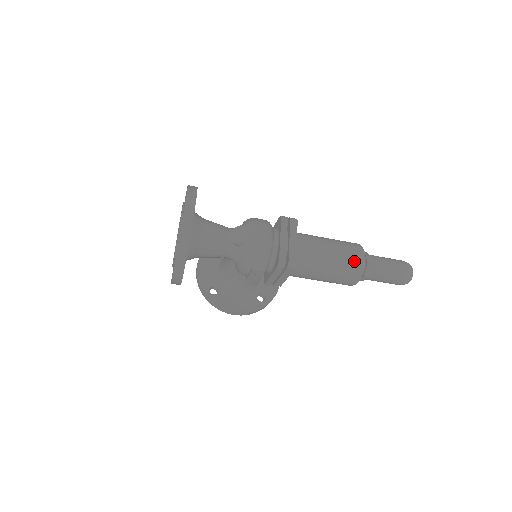
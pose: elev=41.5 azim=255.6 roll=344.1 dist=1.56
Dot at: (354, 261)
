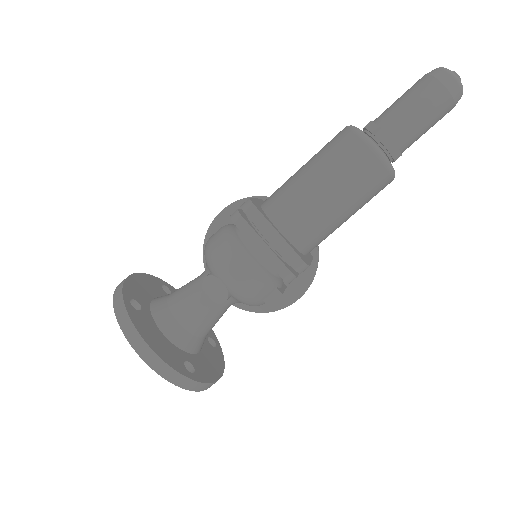
Dot at: (366, 170)
